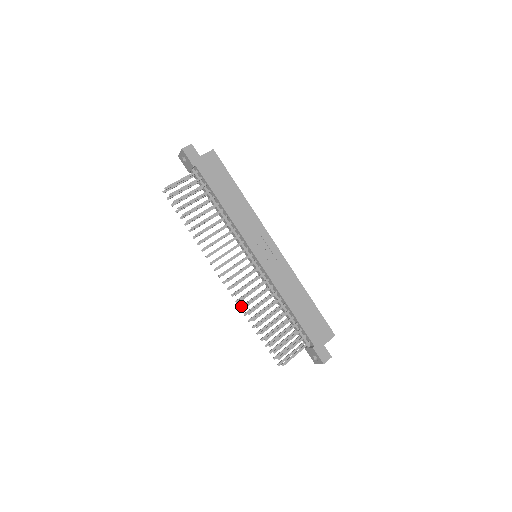
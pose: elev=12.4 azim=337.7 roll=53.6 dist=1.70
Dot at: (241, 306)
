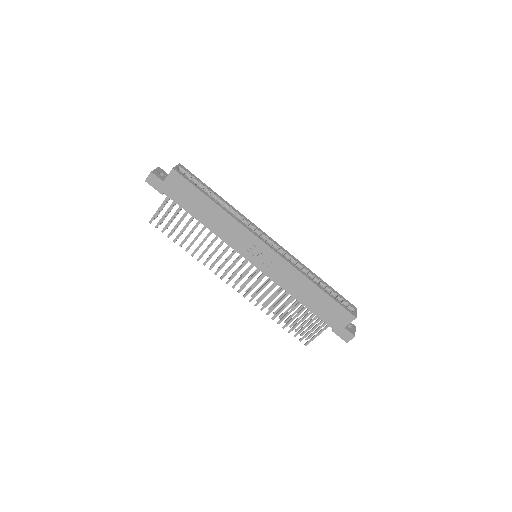
Dot at: (257, 299)
